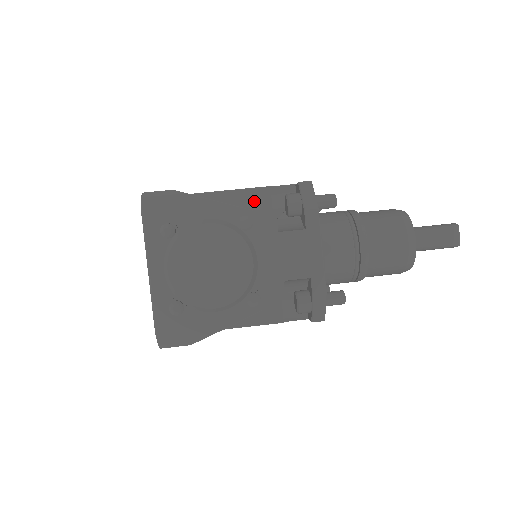
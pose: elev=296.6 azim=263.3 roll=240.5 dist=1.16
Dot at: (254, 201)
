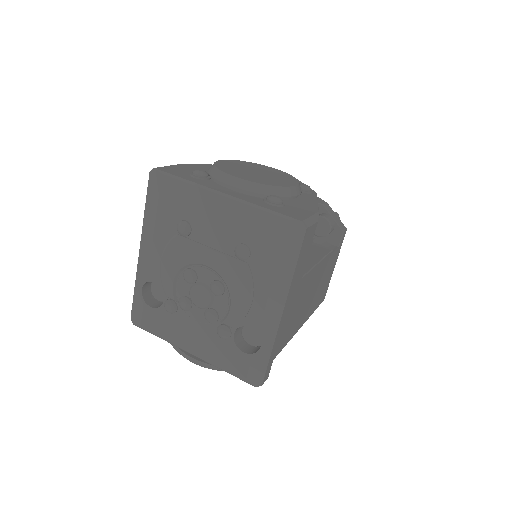
Dot at: occluded
